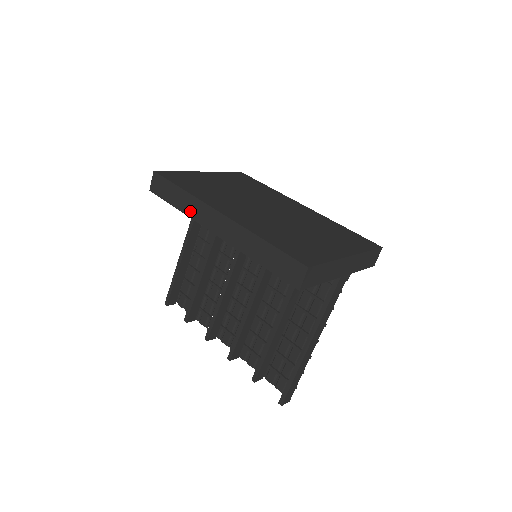
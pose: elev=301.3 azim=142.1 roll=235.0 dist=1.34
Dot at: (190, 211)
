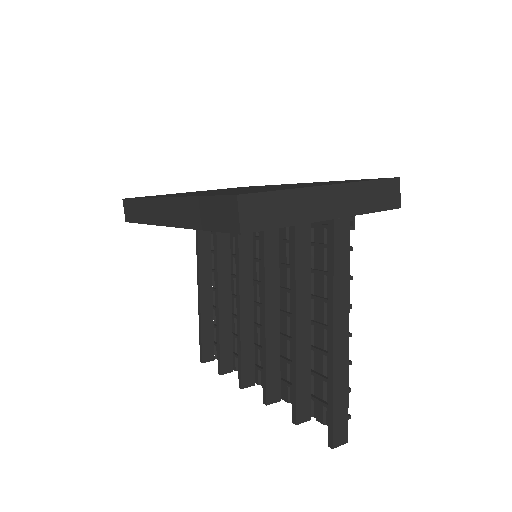
Dot at: (149, 217)
